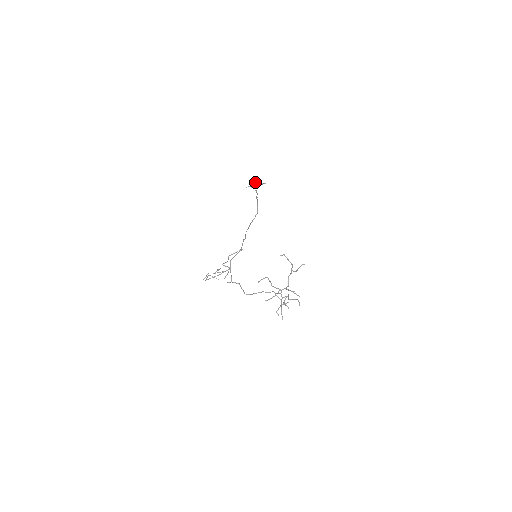
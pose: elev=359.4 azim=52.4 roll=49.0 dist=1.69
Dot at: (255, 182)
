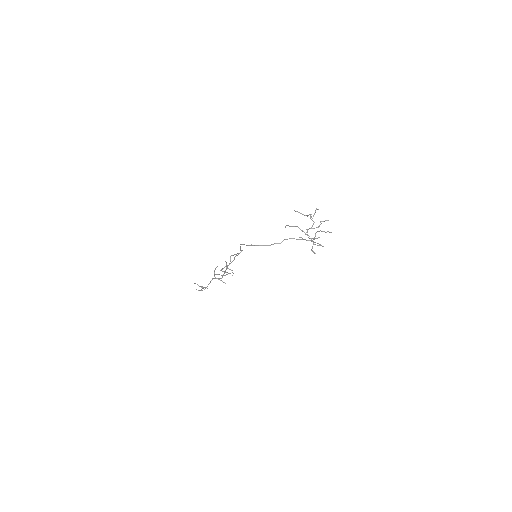
Dot at: (196, 289)
